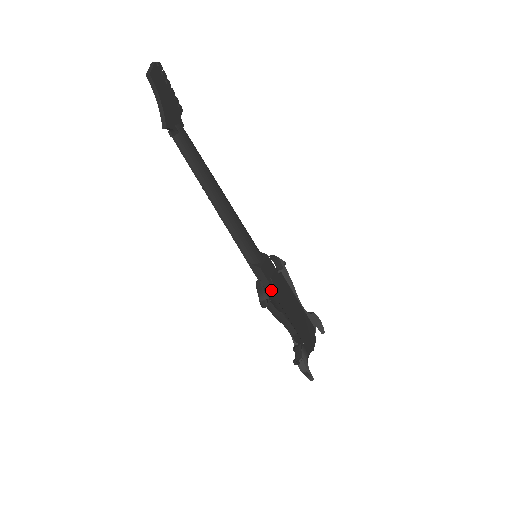
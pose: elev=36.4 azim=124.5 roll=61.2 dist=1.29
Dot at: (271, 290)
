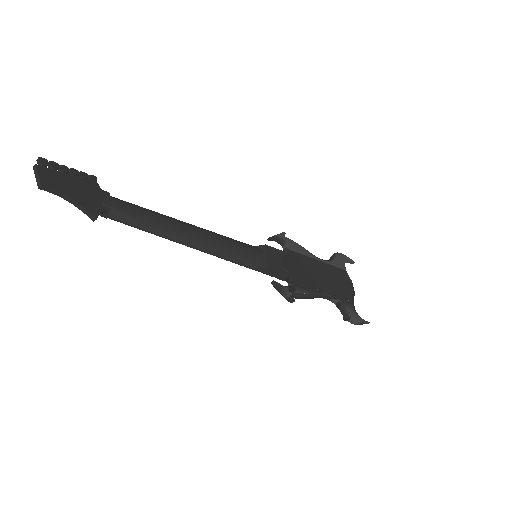
Dot at: (288, 278)
